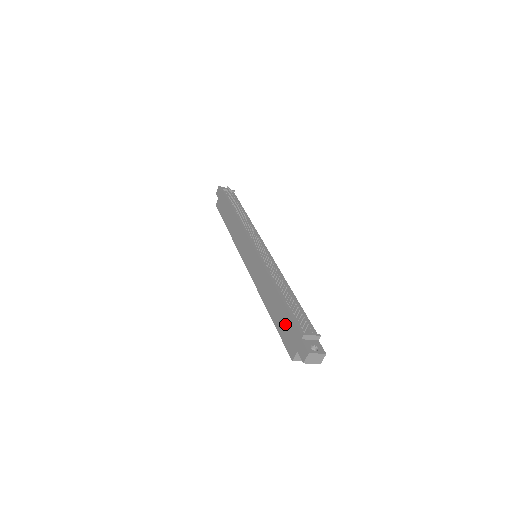
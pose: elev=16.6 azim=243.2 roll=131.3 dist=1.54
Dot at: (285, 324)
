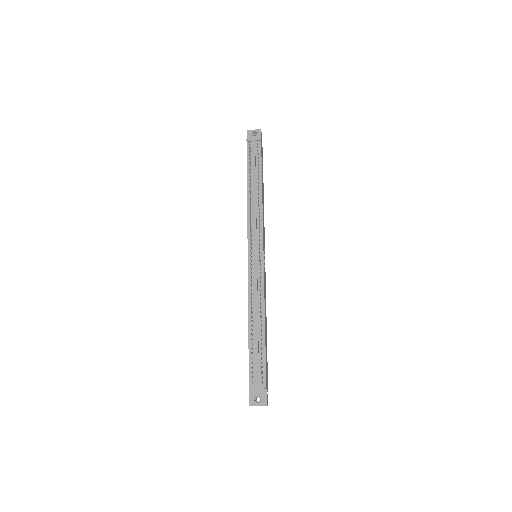
Dot at: occluded
